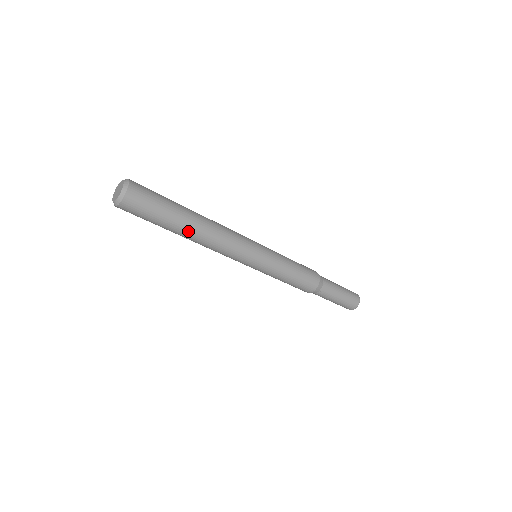
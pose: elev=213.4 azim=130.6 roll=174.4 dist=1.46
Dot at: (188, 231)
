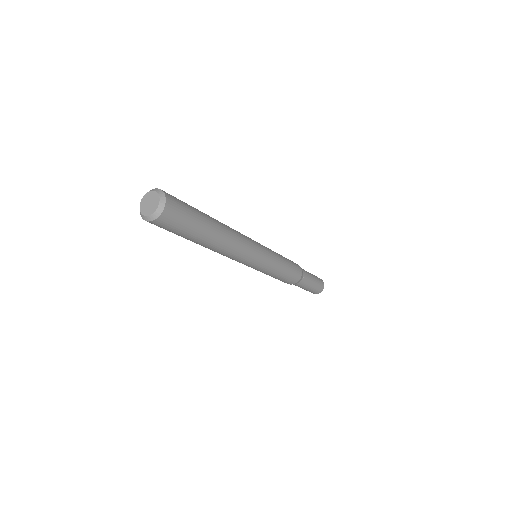
Dot at: (215, 236)
